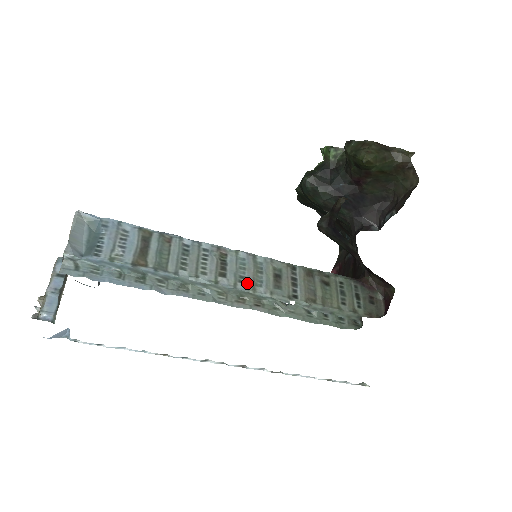
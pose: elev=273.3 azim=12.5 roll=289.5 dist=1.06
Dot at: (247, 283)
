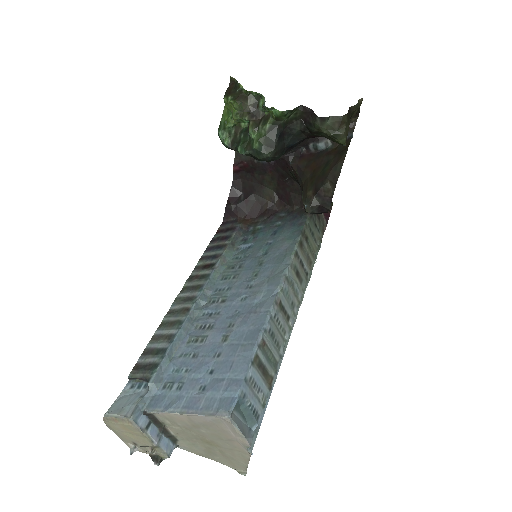
Dot at: (295, 303)
